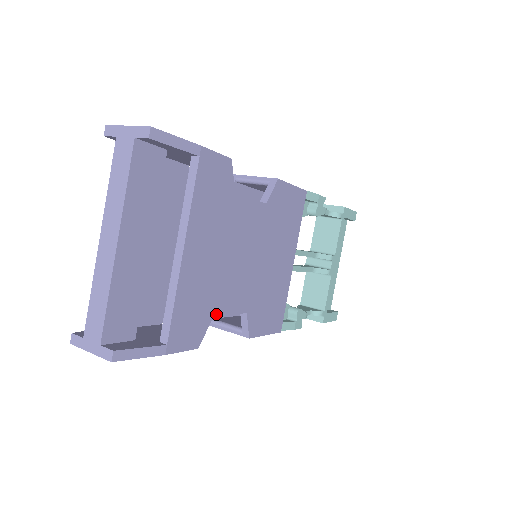
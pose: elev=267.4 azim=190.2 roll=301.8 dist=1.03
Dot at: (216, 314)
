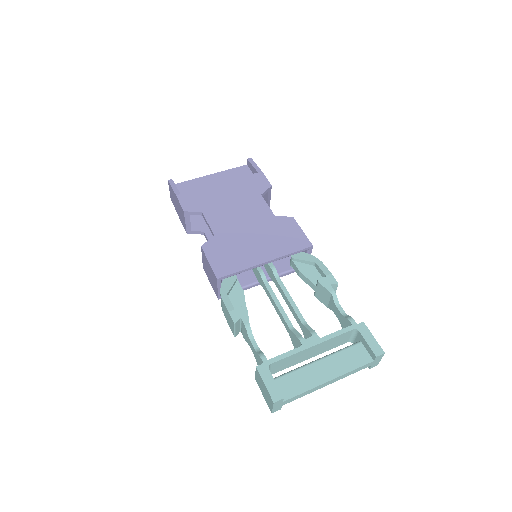
Dot at: (204, 214)
